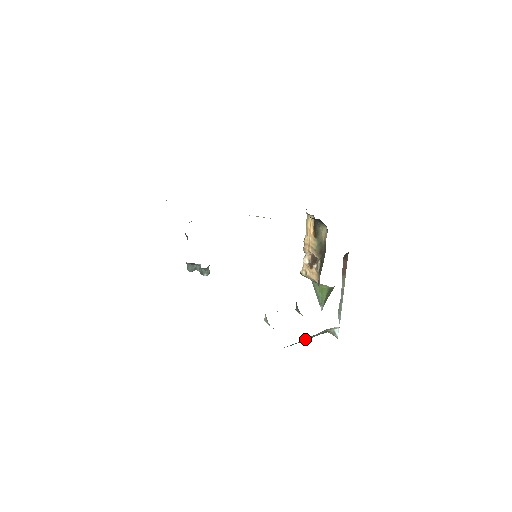
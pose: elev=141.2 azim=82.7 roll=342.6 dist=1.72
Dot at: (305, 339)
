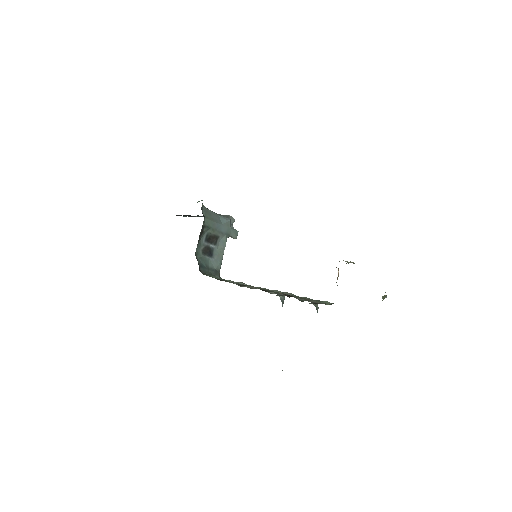
Dot at: occluded
